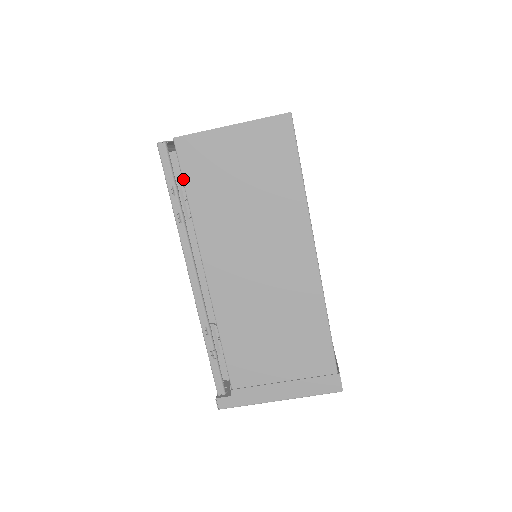
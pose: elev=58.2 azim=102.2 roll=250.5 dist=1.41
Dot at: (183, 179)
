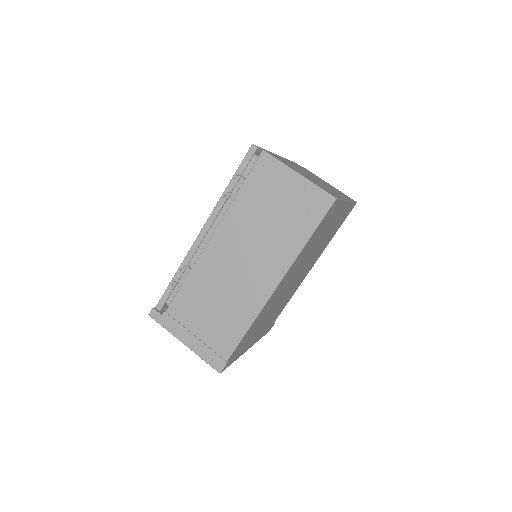
Dot at: (247, 176)
